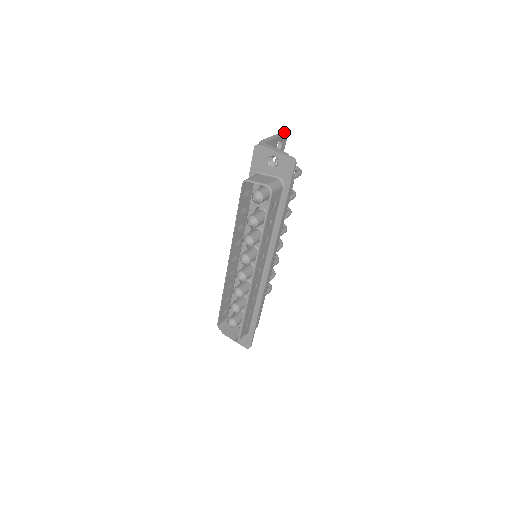
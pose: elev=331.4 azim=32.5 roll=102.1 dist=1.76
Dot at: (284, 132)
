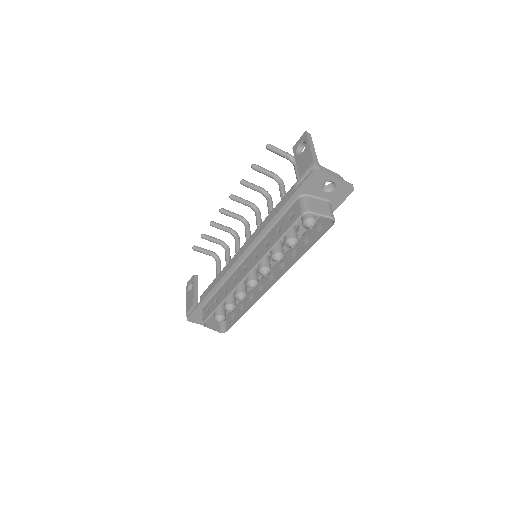
Dot at: (308, 133)
